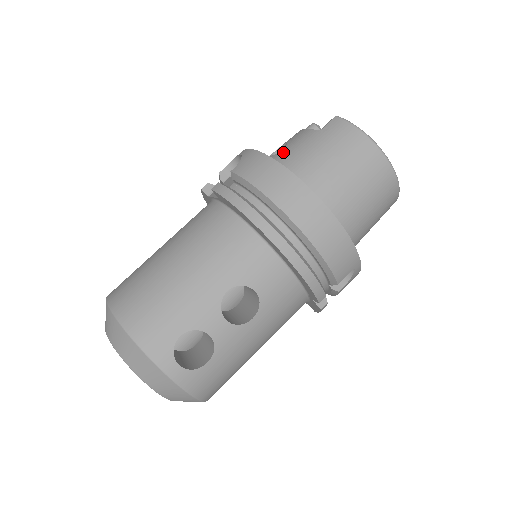
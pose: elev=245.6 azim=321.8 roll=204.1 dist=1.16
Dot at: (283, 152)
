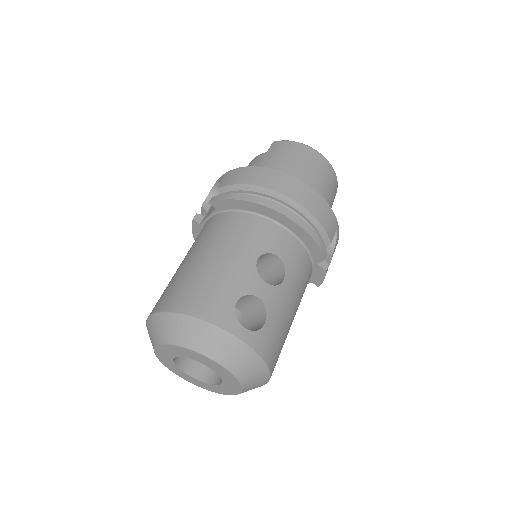
Dot at: occluded
